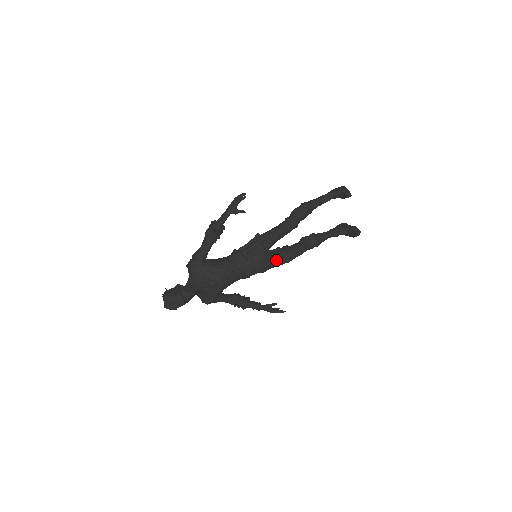
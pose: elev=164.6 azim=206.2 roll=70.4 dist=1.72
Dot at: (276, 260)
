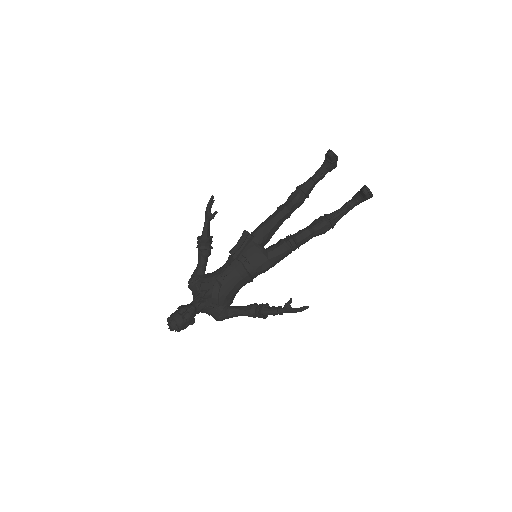
Dot at: (273, 251)
